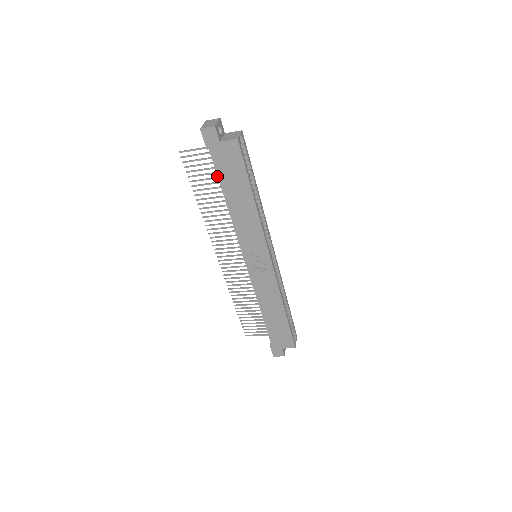
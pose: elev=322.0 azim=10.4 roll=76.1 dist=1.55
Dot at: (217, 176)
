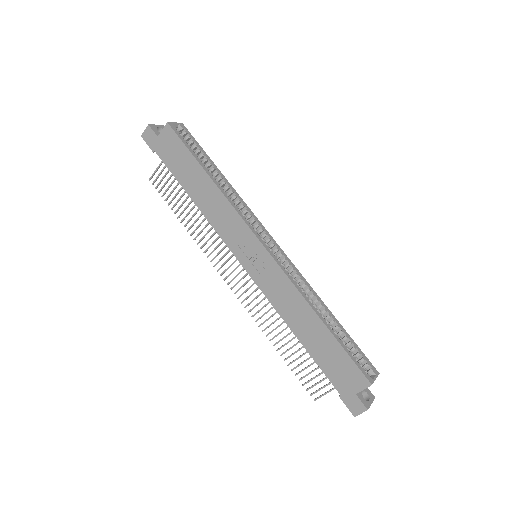
Dot at: (172, 174)
